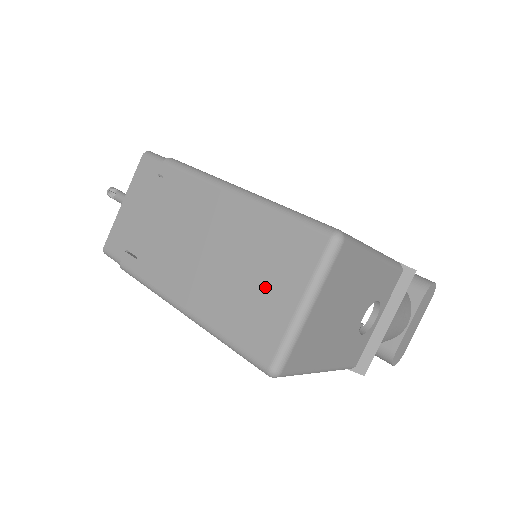
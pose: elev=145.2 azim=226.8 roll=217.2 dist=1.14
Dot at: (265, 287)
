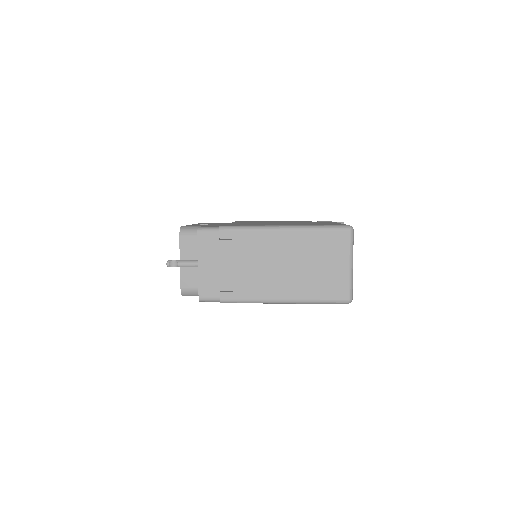
Dot at: (327, 267)
